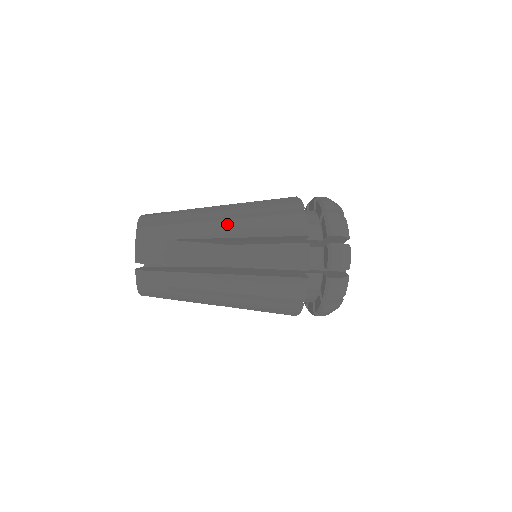
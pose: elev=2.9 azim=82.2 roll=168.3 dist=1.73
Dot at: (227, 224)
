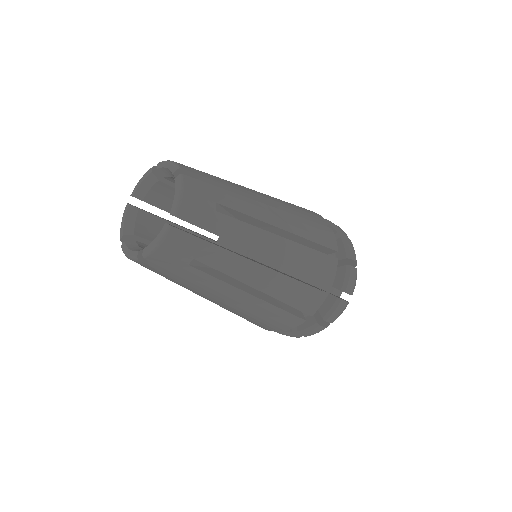
Dot at: occluded
